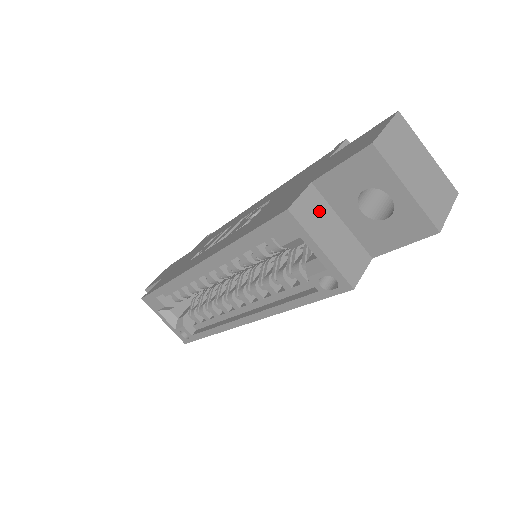
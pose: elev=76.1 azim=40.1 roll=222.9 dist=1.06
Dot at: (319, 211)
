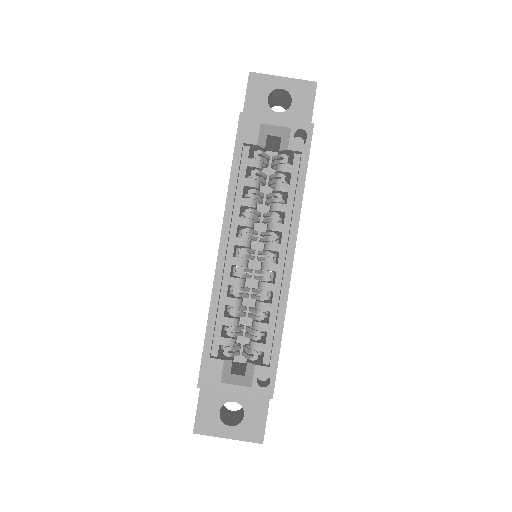
Dot at: occluded
